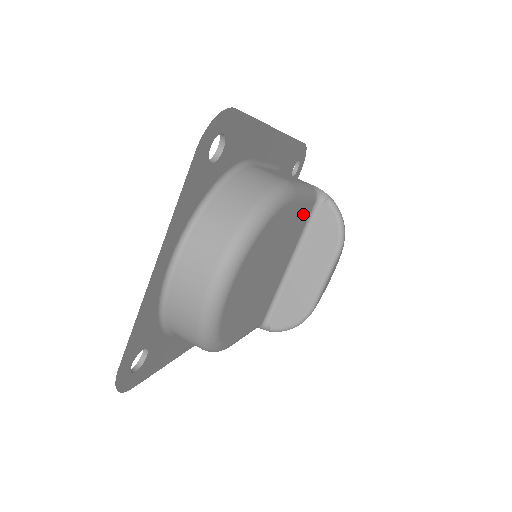
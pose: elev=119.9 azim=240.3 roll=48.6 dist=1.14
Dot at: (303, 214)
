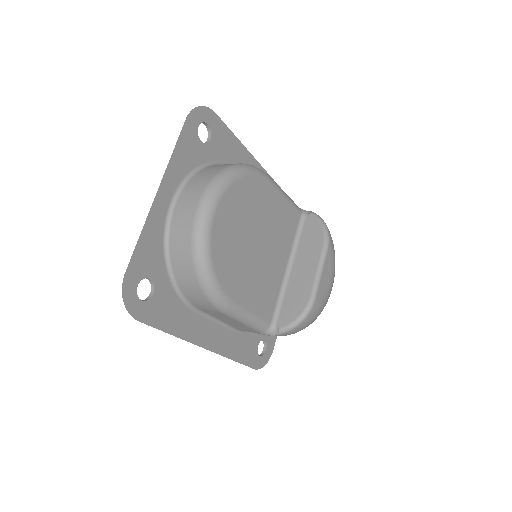
Dot at: (288, 215)
